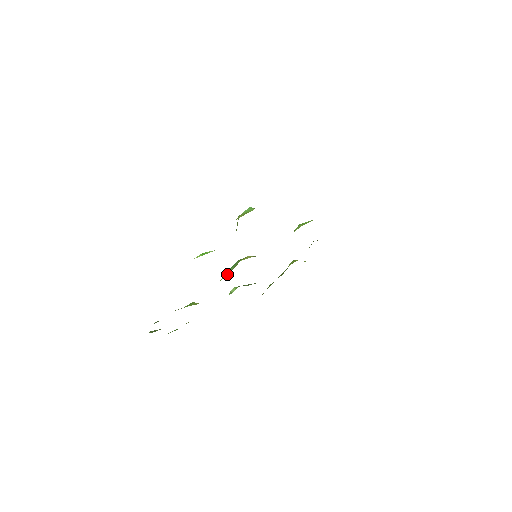
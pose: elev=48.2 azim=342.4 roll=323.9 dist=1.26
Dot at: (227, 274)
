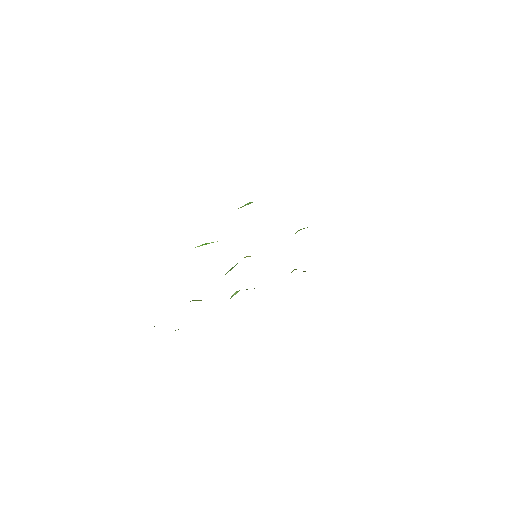
Dot at: occluded
